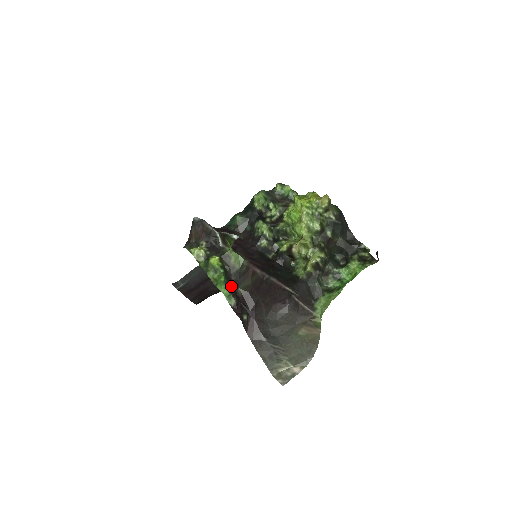
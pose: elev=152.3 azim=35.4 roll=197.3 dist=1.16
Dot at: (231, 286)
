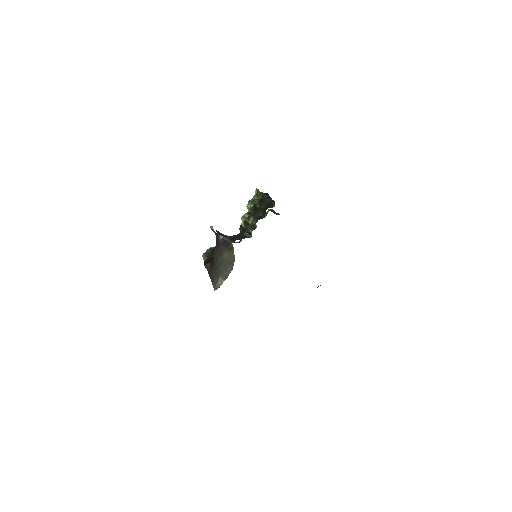
Dot at: (210, 254)
